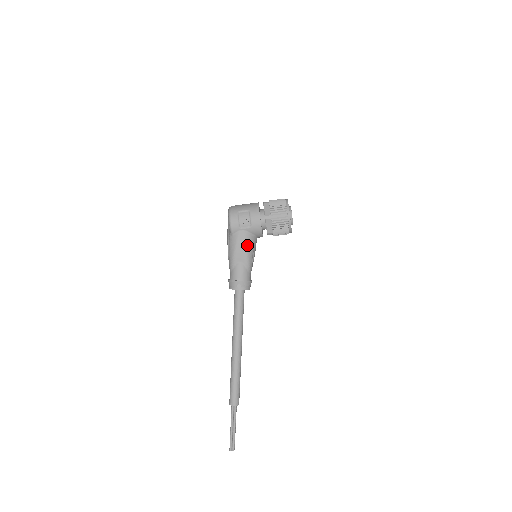
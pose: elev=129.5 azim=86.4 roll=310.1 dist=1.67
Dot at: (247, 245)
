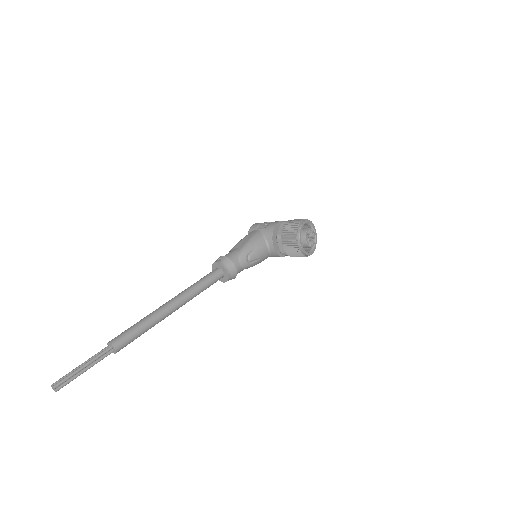
Dot at: (253, 238)
